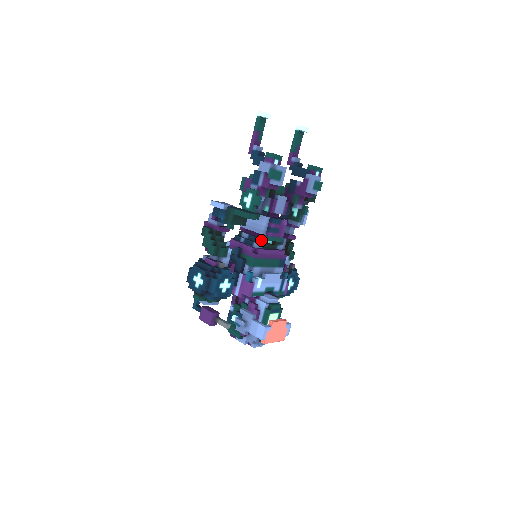
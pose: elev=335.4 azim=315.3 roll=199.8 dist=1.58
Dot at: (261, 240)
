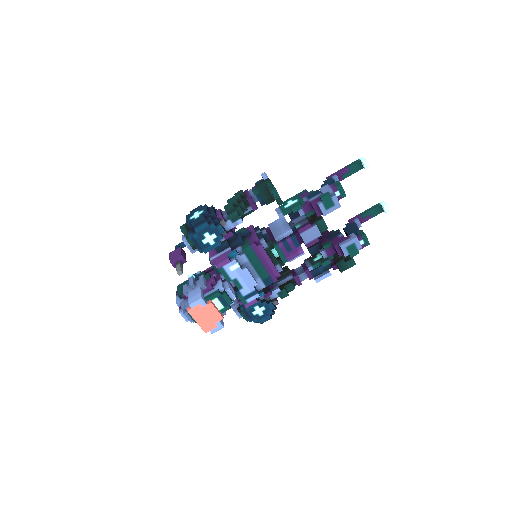
Dot at: (270, 242)
